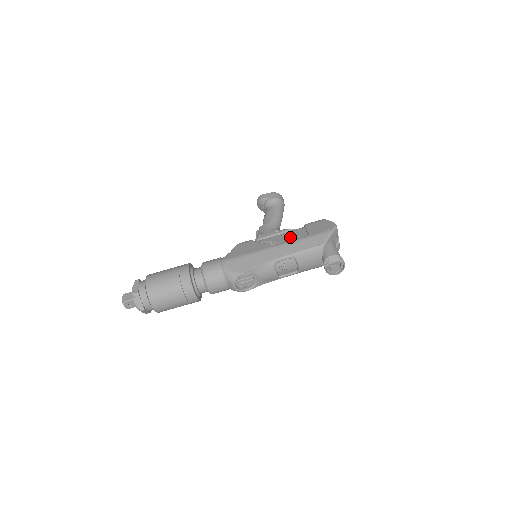
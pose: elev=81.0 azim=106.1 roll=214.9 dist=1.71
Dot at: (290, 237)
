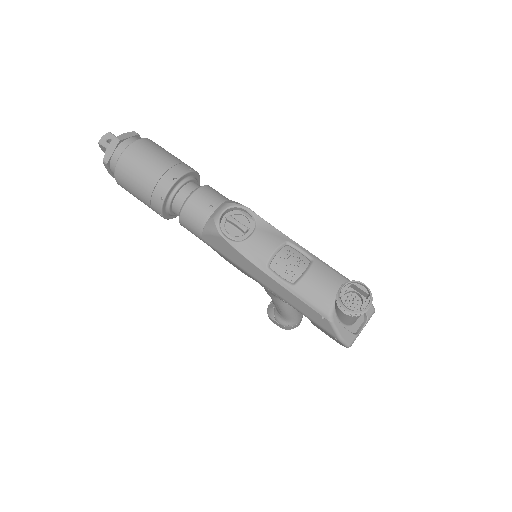
Dot at: occluded
